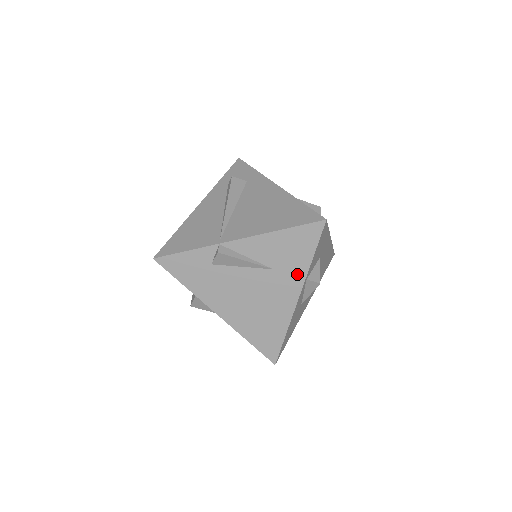
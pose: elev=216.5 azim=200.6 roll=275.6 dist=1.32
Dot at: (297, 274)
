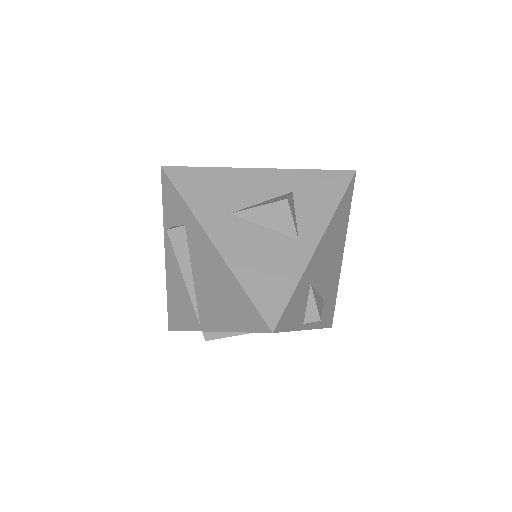
Dot at: occluded
